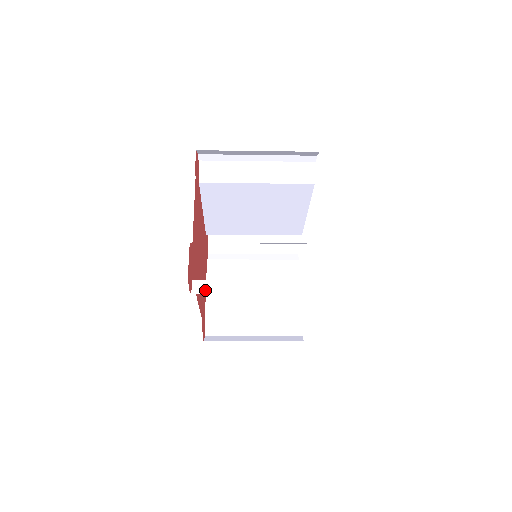
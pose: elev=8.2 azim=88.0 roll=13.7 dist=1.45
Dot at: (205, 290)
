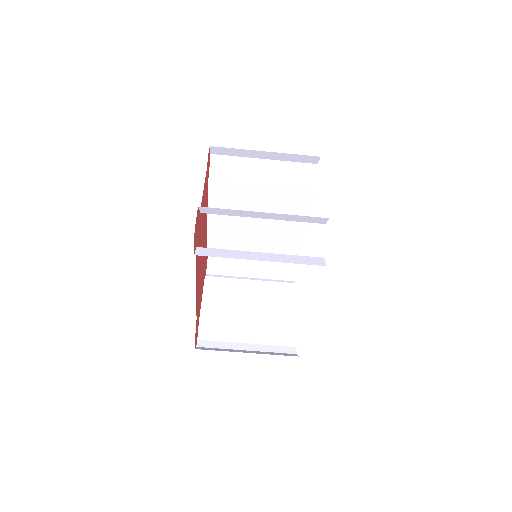
Dot at: (208, 254)
